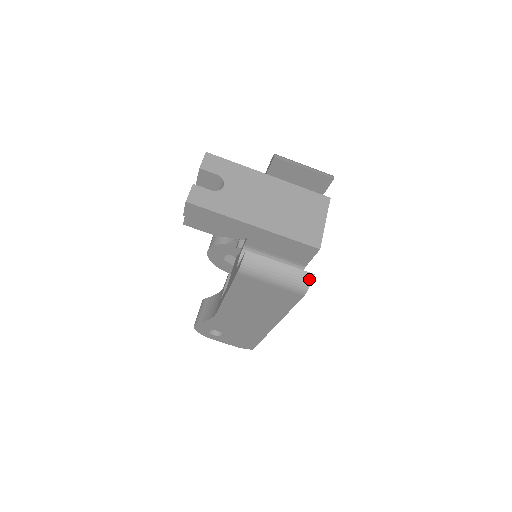
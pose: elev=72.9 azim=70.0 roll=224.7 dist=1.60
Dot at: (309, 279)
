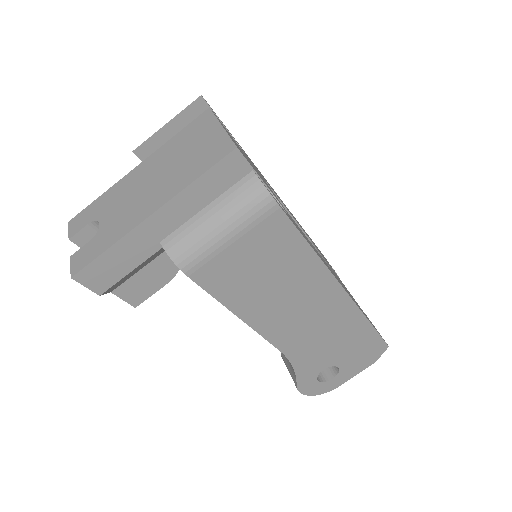
Dot at: (254, 182)
